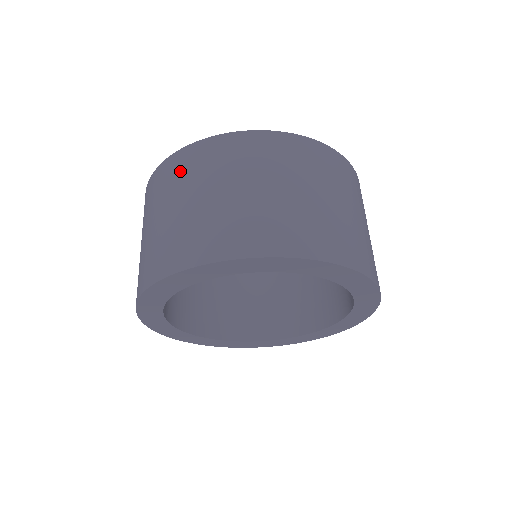
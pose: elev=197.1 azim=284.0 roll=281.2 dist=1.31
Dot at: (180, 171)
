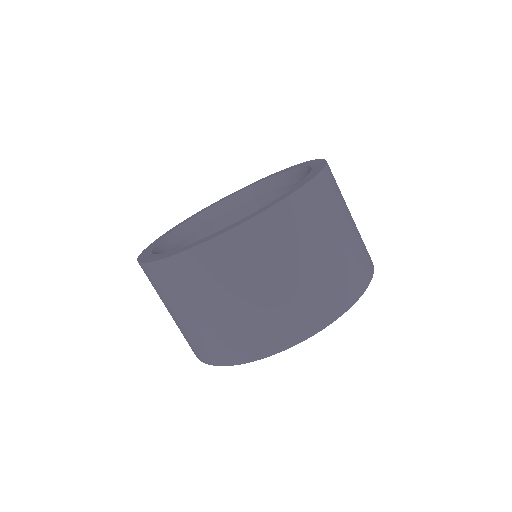
Dot at: occluded
